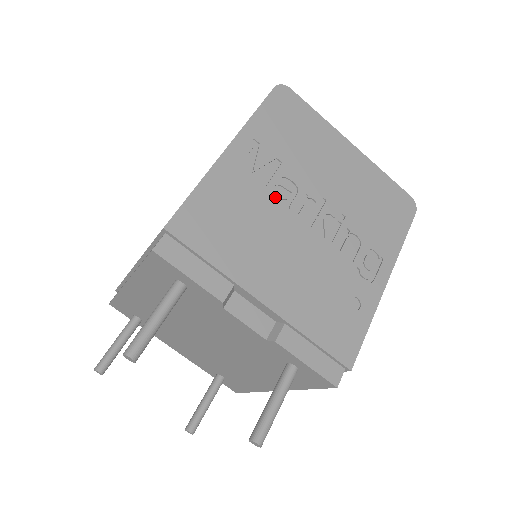
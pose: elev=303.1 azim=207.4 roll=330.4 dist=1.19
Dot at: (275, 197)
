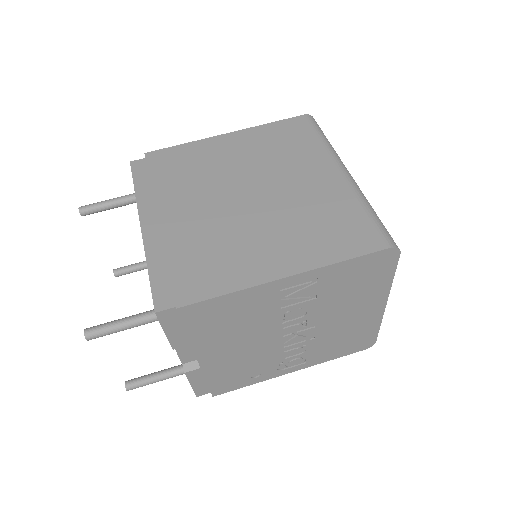
Dot at: (282, 314)
